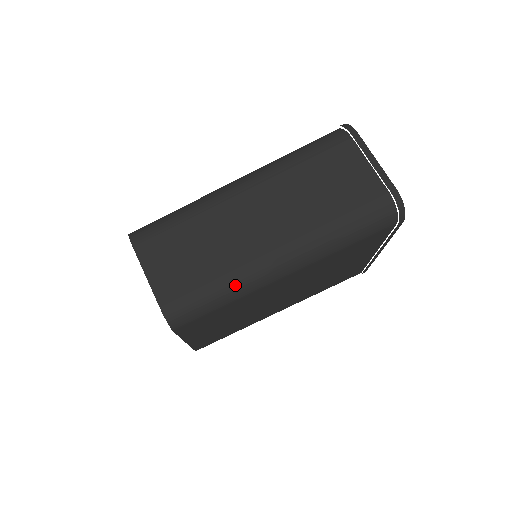
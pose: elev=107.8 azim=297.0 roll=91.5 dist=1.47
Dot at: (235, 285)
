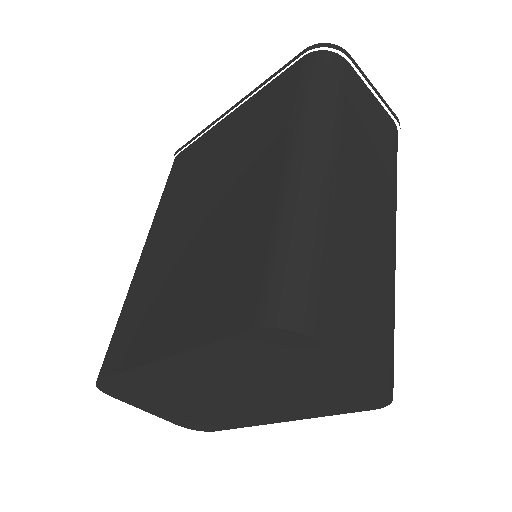
Dot at: occluded
